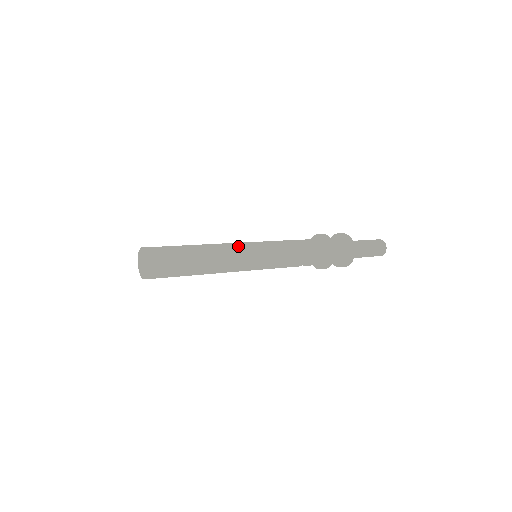
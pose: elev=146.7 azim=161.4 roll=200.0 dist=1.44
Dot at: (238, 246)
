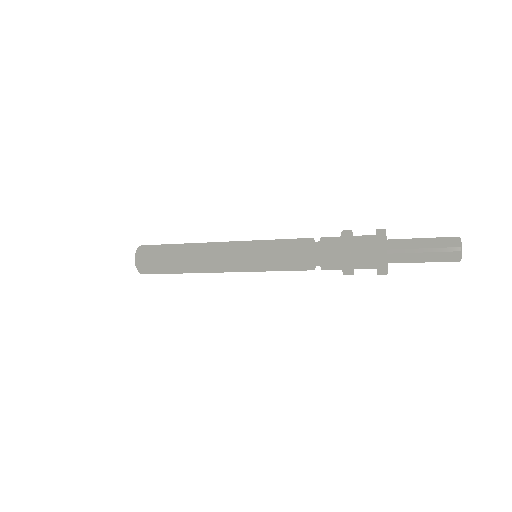
Dot at: (226, 251)
